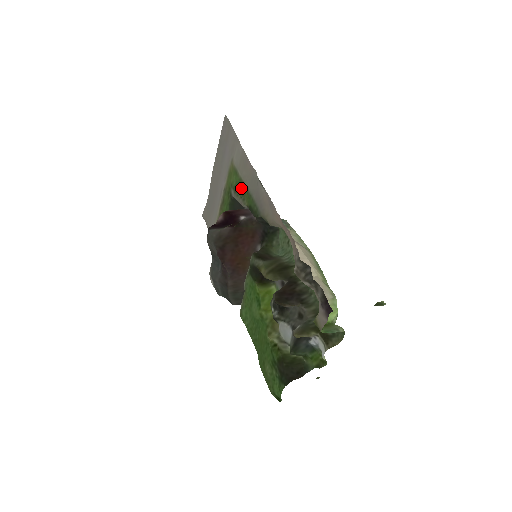
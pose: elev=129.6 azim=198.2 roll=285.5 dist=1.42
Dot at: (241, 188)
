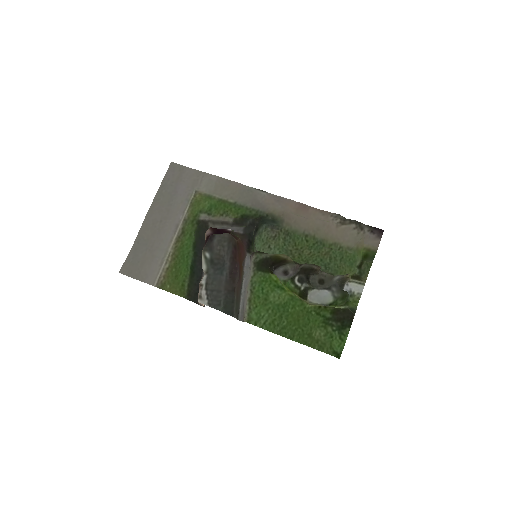
Dot at: (220, 208)
